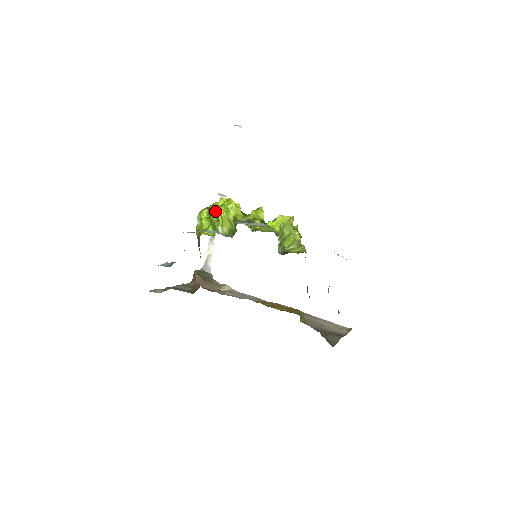
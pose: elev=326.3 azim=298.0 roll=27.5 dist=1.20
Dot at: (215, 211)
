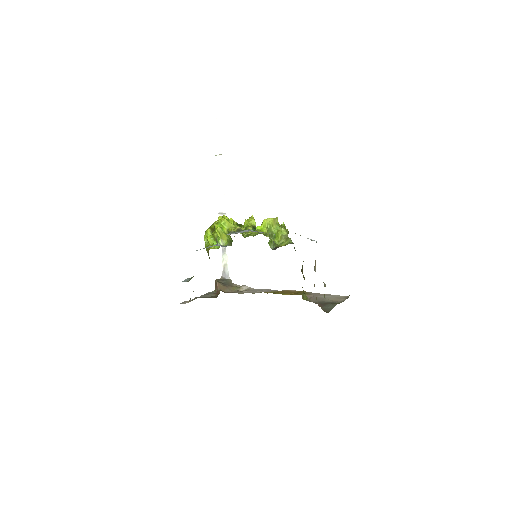
Dot at: (215, 229)
